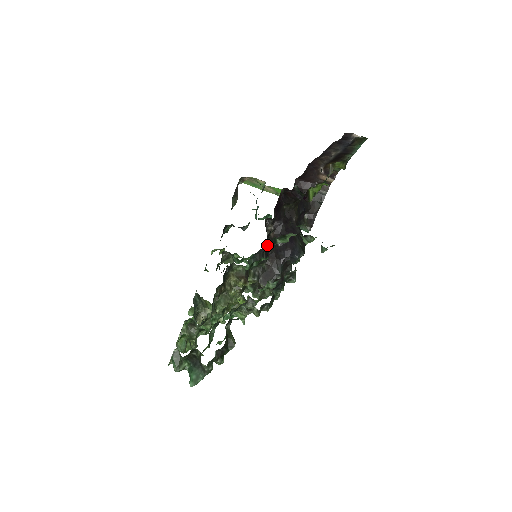
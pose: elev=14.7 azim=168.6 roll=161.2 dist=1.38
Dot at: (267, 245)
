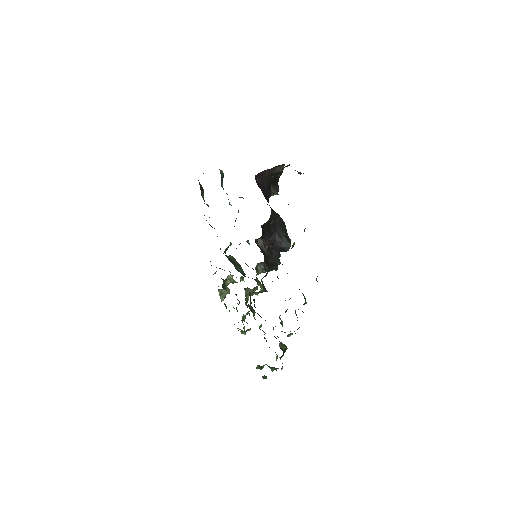
Dot at: (266, 259)
